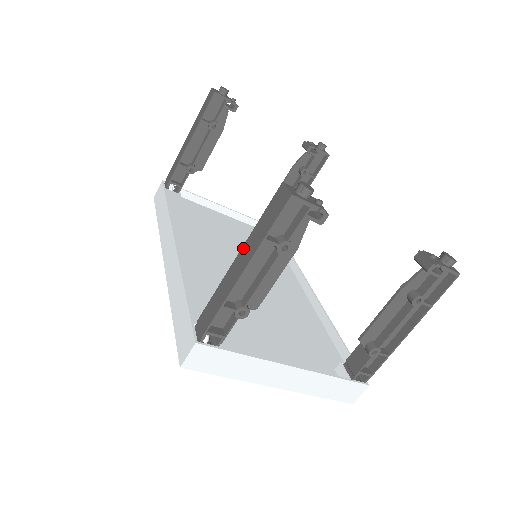
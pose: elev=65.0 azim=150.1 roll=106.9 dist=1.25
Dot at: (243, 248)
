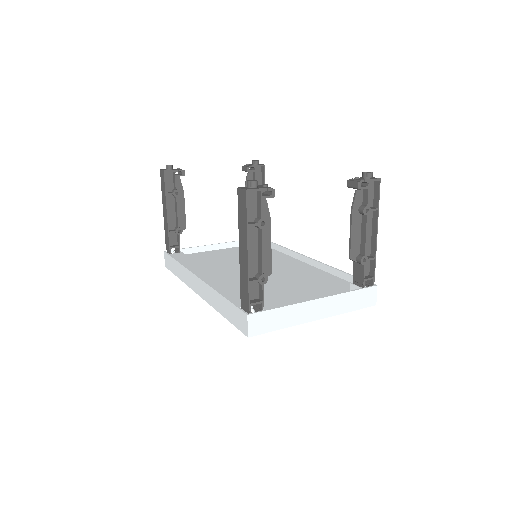
Dot at: (239, 240)
